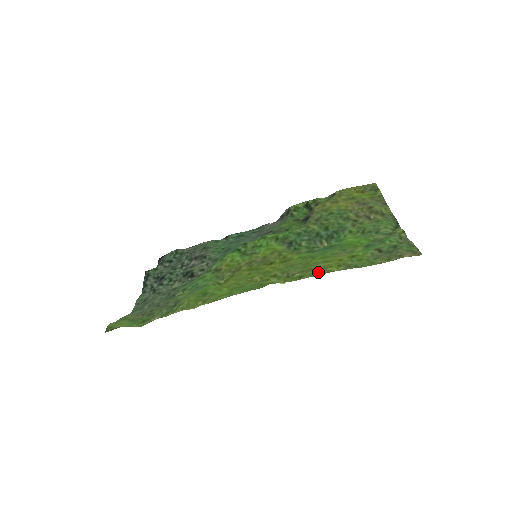
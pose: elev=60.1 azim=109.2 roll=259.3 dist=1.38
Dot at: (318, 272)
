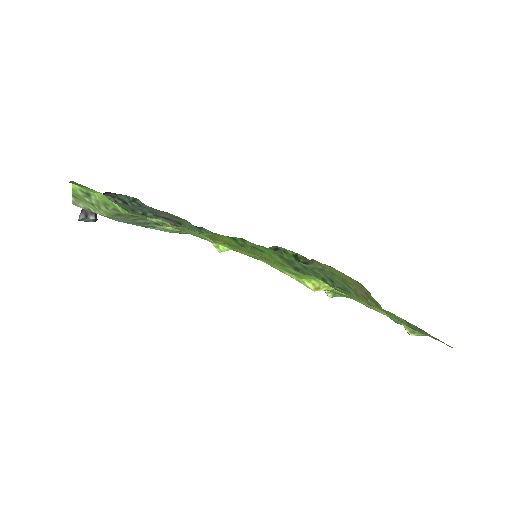
Dot at: (362, 300)
